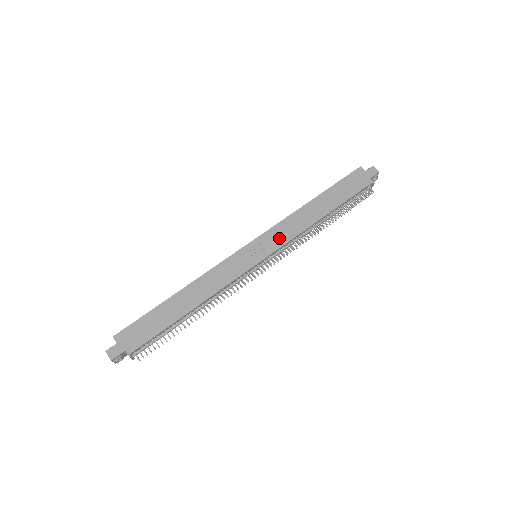
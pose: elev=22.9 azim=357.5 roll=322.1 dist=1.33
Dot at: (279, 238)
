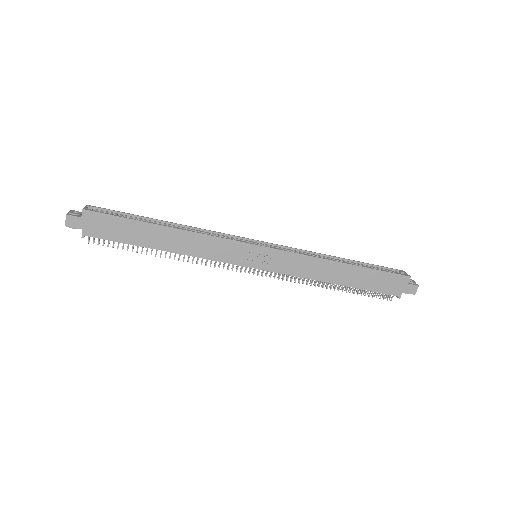
Dot at: (286, 266)
